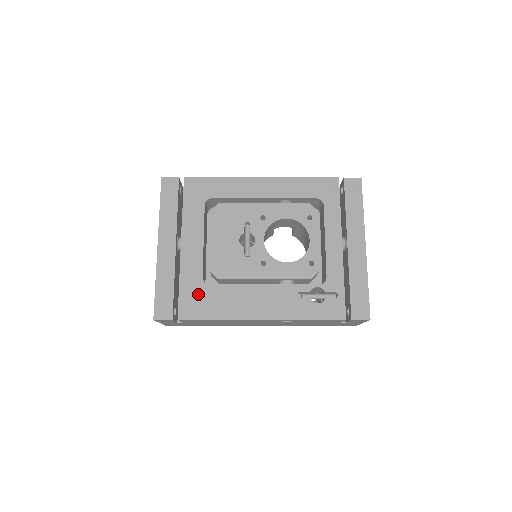
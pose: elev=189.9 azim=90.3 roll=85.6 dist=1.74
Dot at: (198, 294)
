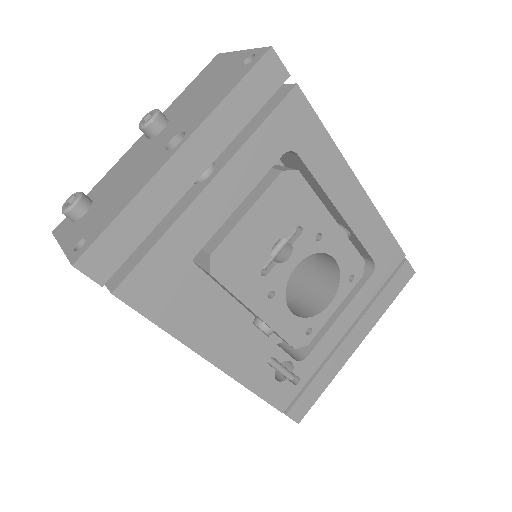
Dot at: (170, 276)
